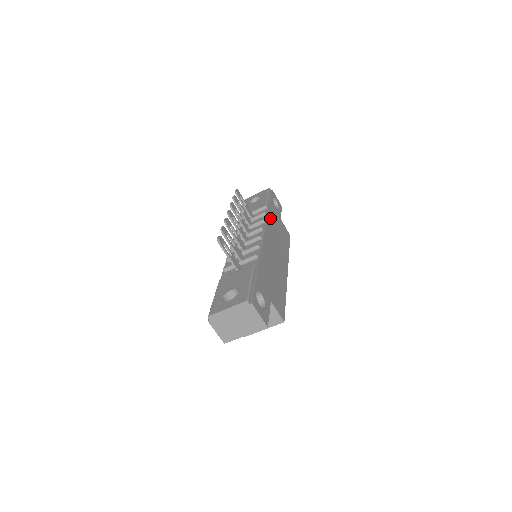
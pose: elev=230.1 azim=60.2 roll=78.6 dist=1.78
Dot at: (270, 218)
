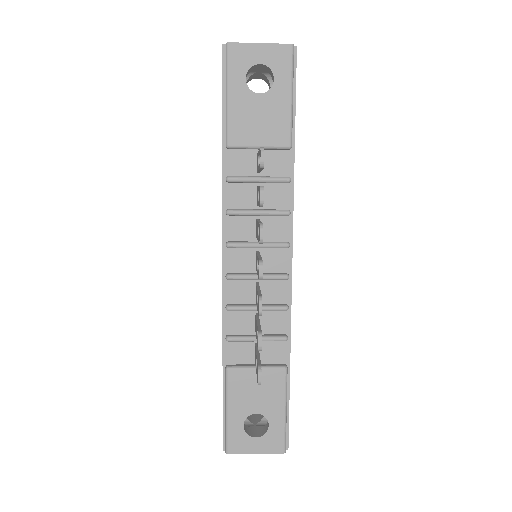
Dot at: occluded
